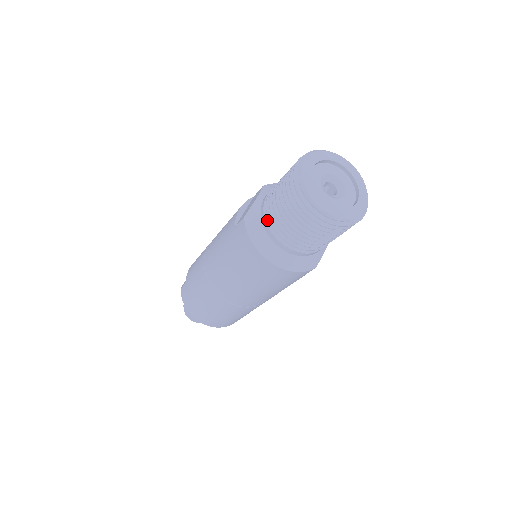
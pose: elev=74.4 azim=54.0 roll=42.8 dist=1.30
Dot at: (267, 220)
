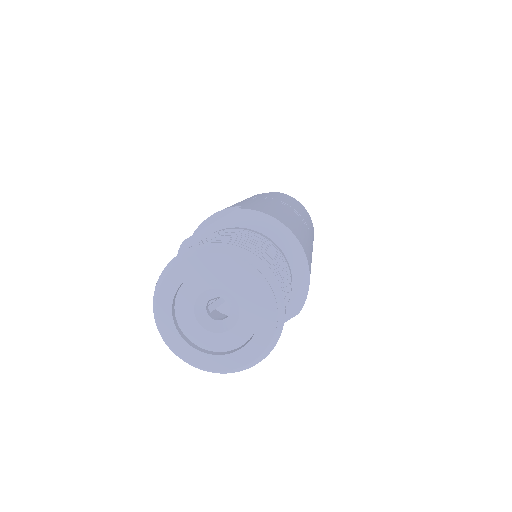
Dot at: occluded
